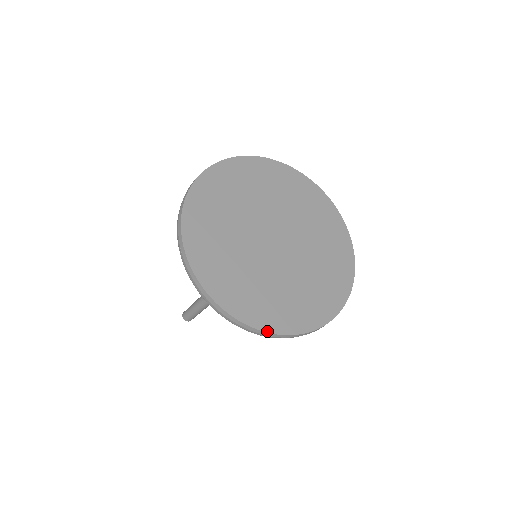
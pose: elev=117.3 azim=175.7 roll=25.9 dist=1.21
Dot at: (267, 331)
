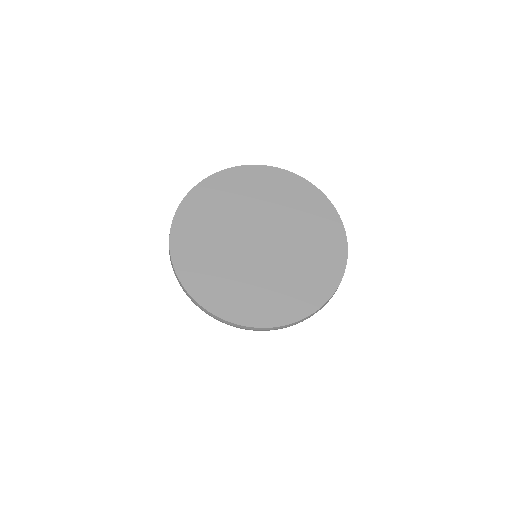
Dot at: (302, 318)
